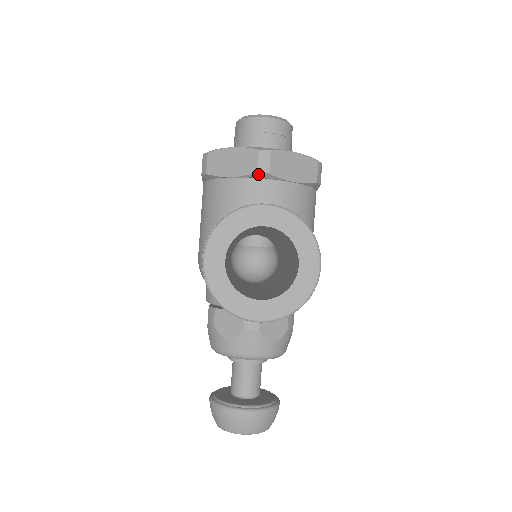
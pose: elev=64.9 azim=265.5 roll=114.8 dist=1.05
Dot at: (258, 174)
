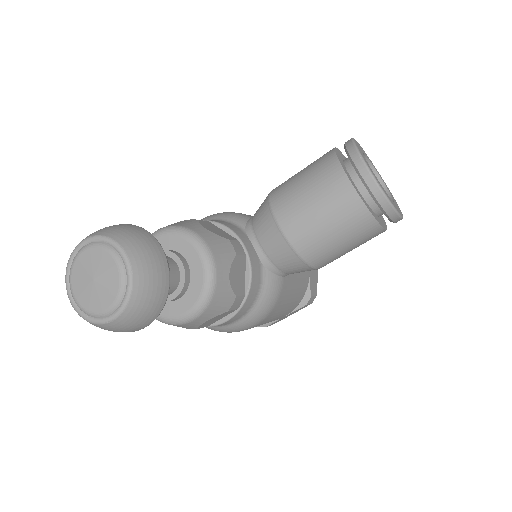
Dot at: occluded
